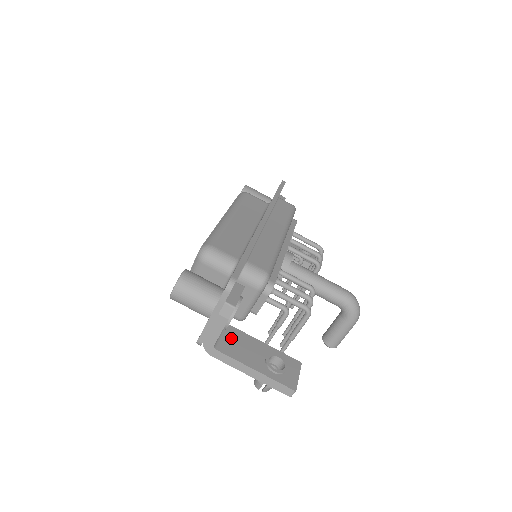
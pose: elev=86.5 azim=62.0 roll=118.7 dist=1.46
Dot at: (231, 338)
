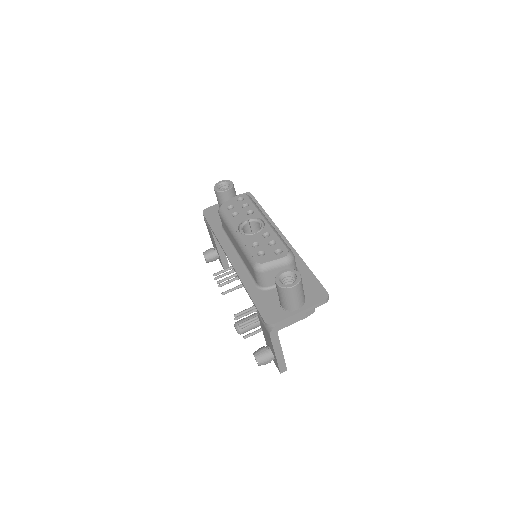
Dot at: occluded
